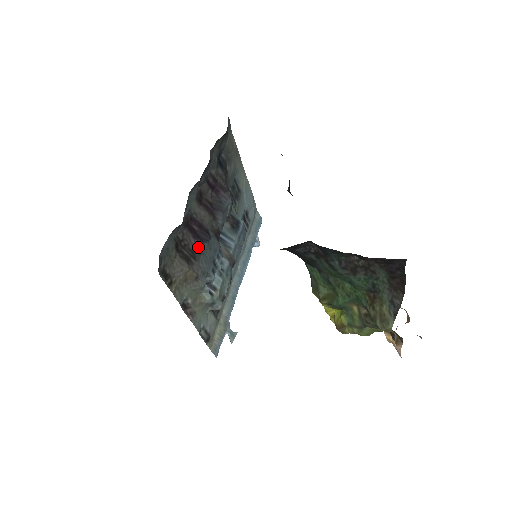
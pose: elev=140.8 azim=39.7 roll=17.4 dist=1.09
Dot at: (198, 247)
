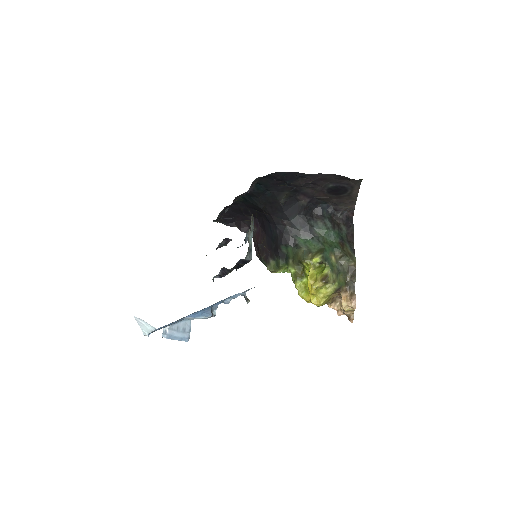
Dot at: occluded
